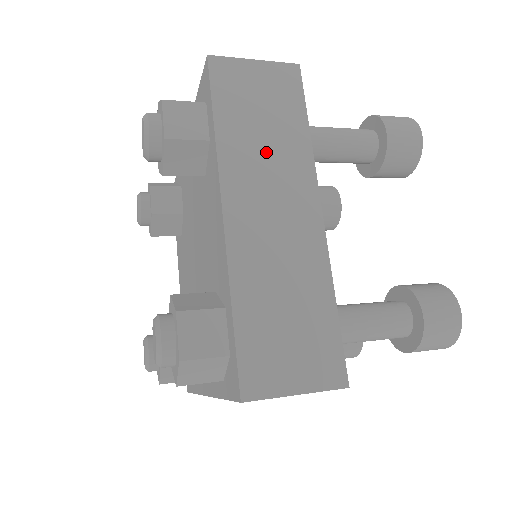
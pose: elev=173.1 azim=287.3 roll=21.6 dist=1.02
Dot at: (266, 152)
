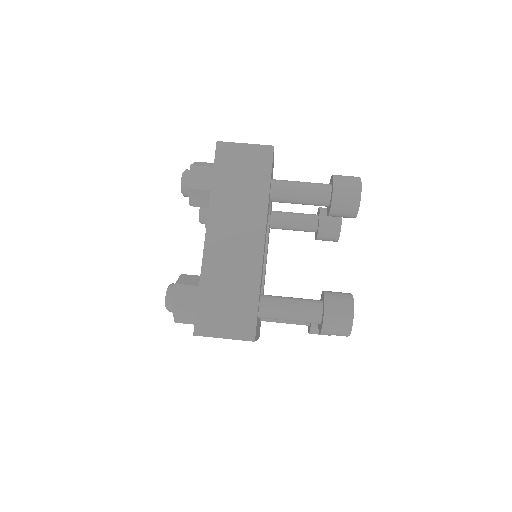
Dot at: (239, 202)
